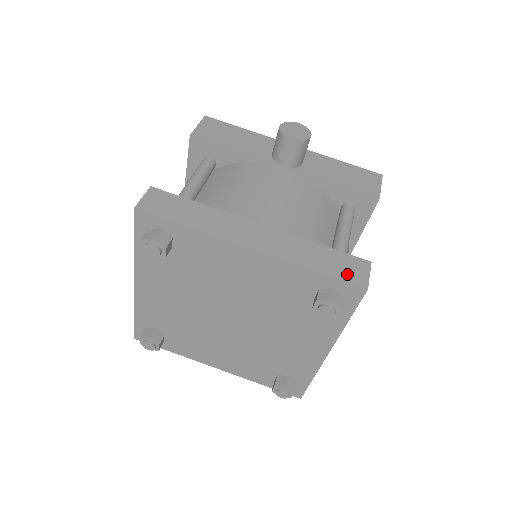
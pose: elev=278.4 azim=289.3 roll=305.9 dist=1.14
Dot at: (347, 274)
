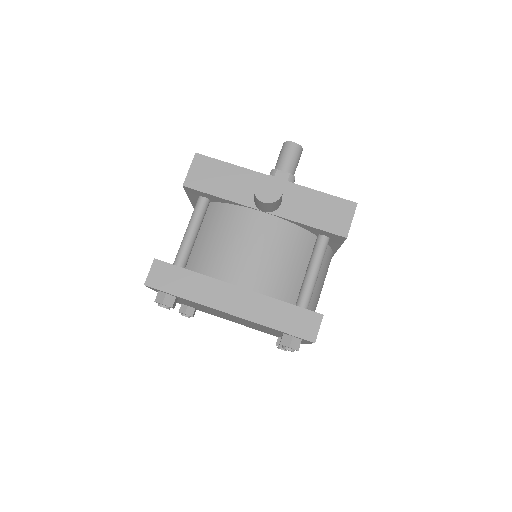
Dot at: (301, 330)
